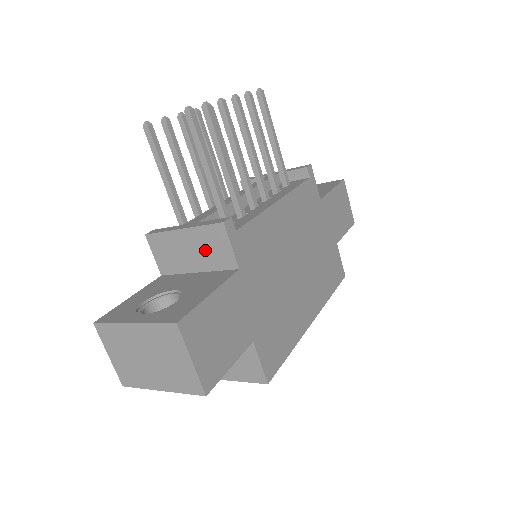
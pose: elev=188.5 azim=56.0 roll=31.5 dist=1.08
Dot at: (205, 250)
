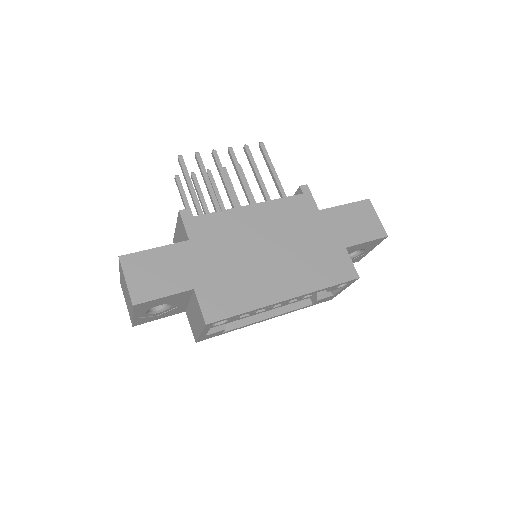
Dot at: (182, 236)
